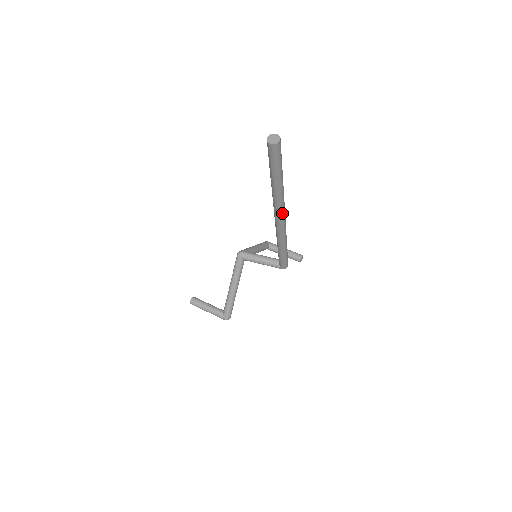
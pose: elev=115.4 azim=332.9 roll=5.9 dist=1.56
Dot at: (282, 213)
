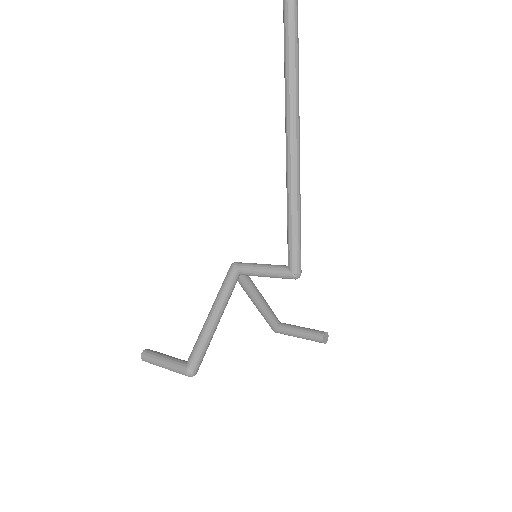
Dot at: (295, 118)
